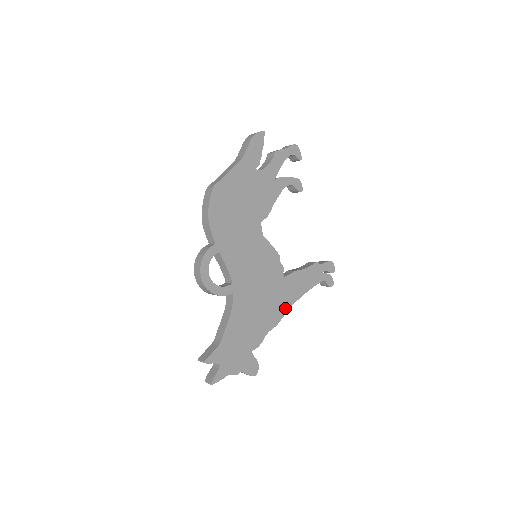
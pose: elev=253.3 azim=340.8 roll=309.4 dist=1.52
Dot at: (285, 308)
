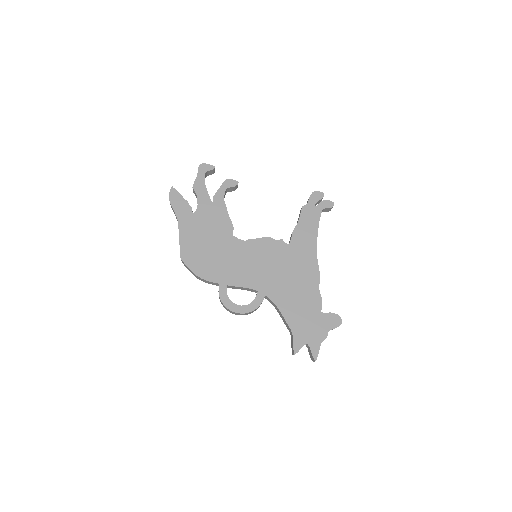
Dot at: (313, 260)
